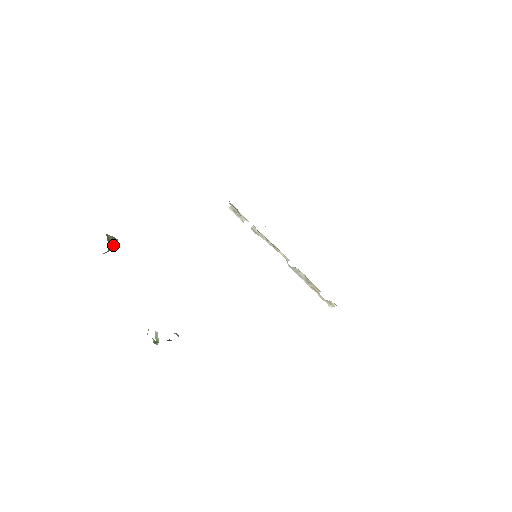
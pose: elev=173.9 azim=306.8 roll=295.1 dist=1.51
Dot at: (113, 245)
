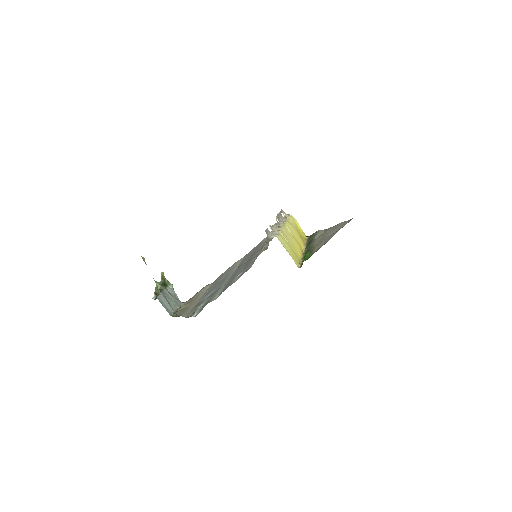
Dot at: occluded
